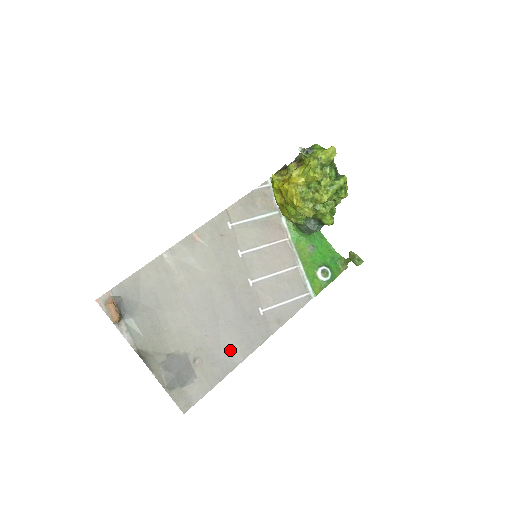
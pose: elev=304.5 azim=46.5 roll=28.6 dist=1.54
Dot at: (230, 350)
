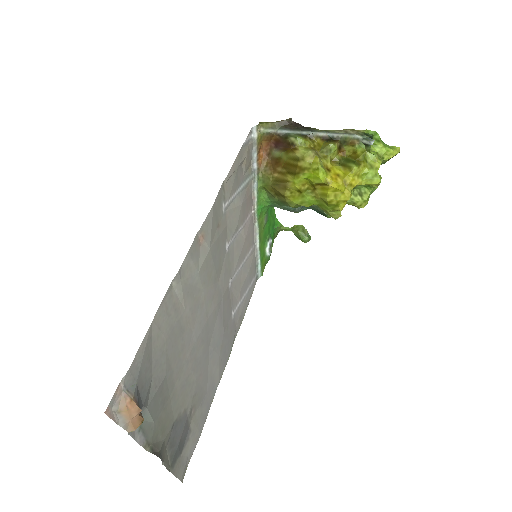
Dot at: (213, 377)
